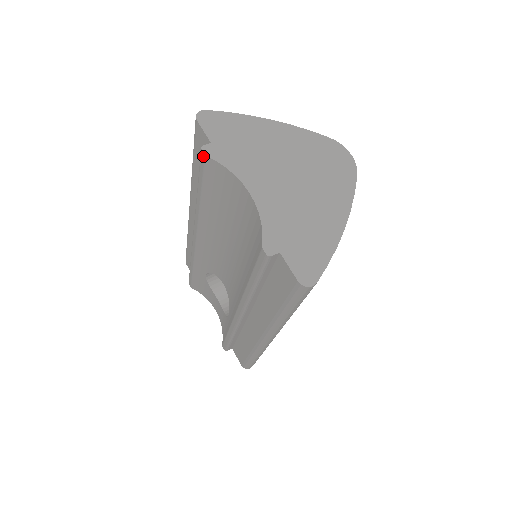
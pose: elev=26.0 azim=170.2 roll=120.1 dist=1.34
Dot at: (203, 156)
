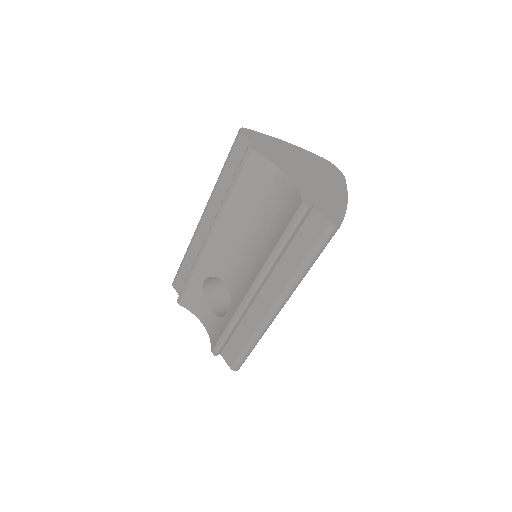
Dot at: (249, 151)
